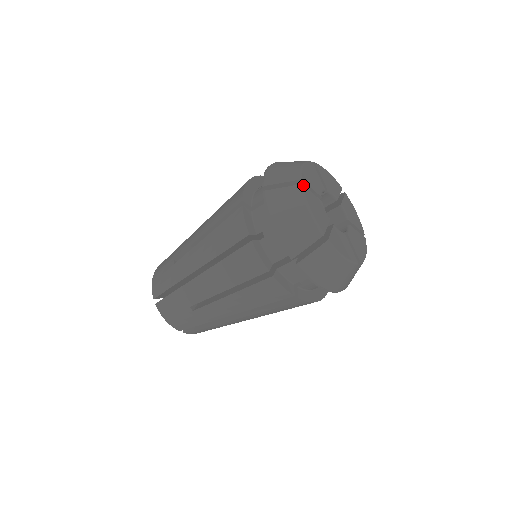
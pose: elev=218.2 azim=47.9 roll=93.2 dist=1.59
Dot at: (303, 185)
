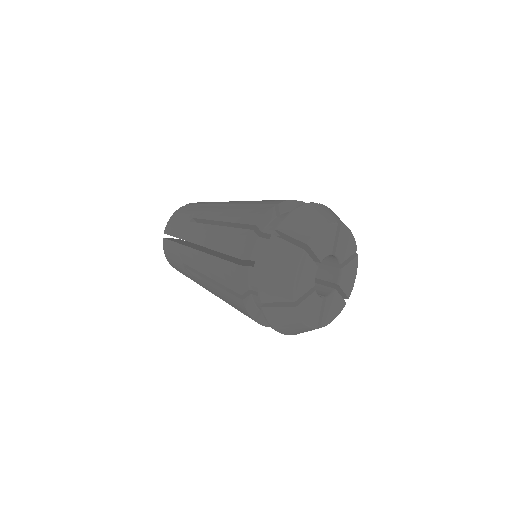
Dot at: (297, 305)
